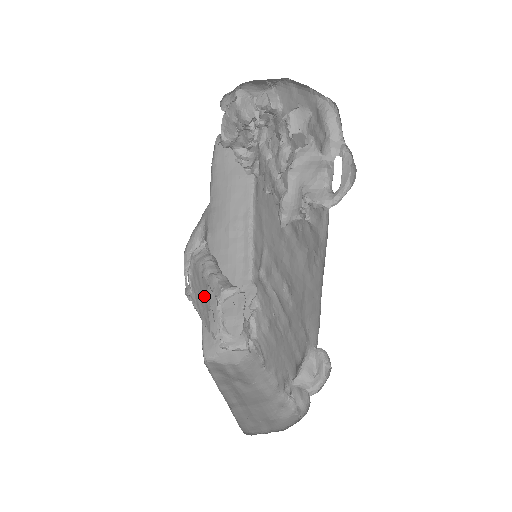
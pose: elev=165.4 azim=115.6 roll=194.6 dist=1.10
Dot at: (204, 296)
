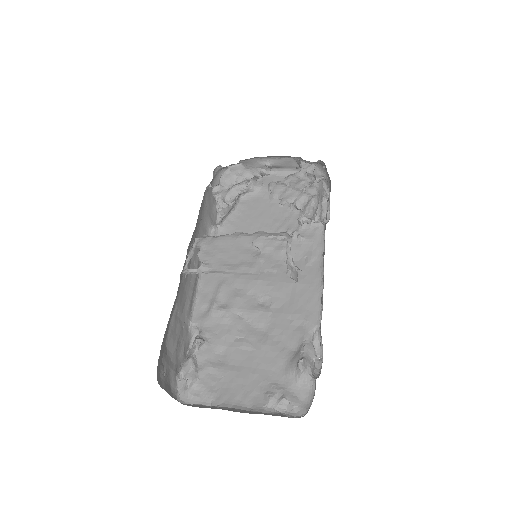
Dot at: (242, 252)
